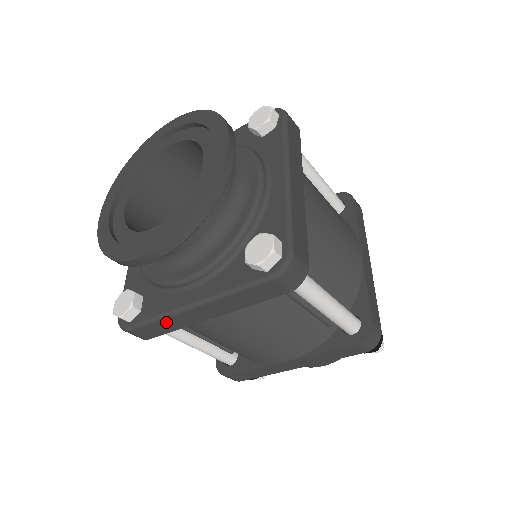
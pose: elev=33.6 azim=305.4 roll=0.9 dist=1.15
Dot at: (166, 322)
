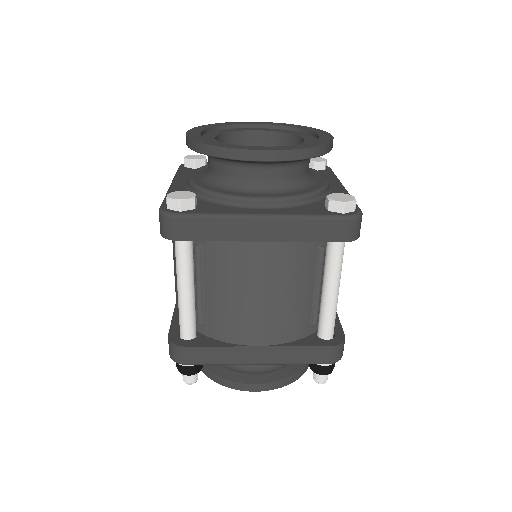
Dot at: (221, 224)
